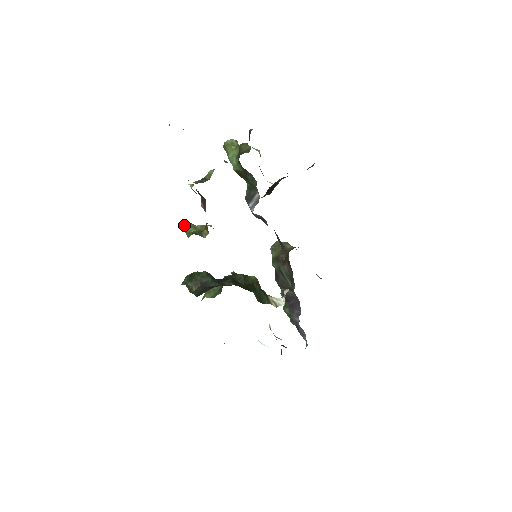
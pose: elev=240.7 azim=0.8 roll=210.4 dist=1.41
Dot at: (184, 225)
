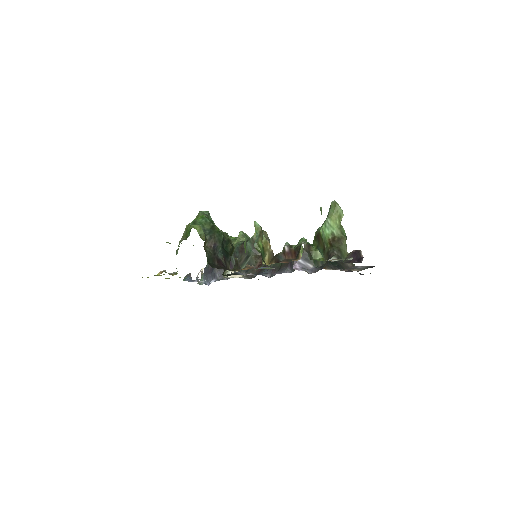
Dot at: (259, 230)
